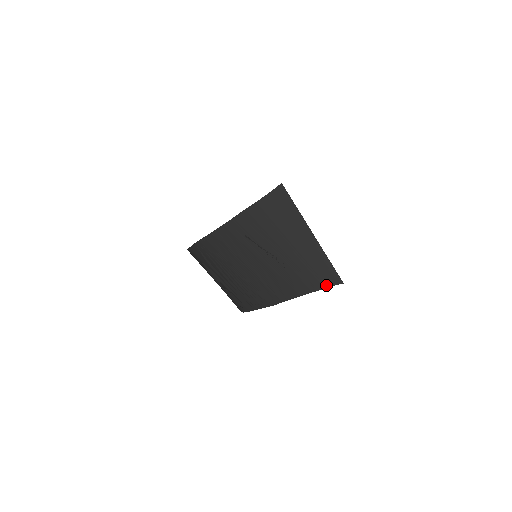
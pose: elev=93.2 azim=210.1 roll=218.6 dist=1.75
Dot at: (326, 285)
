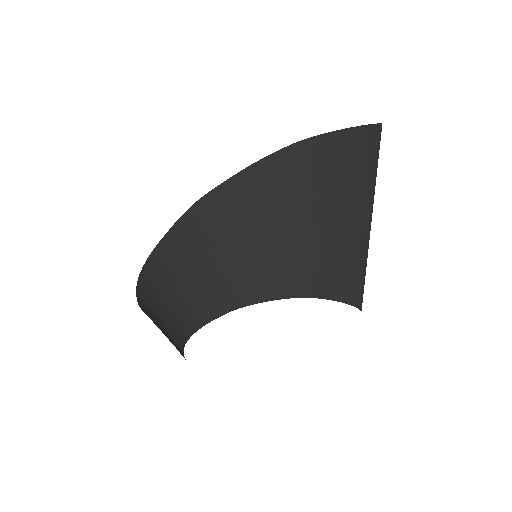
Dot at: (341, 299)
